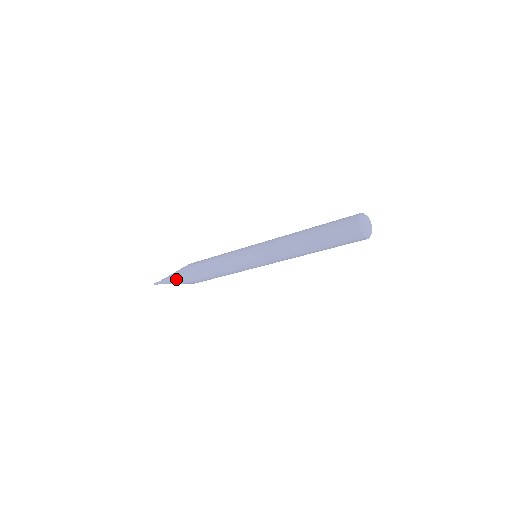
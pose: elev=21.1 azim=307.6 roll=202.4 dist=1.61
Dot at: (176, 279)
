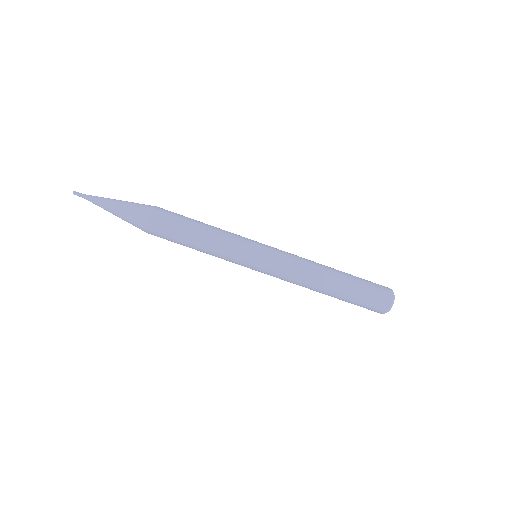
Dot at: (126, 212)
